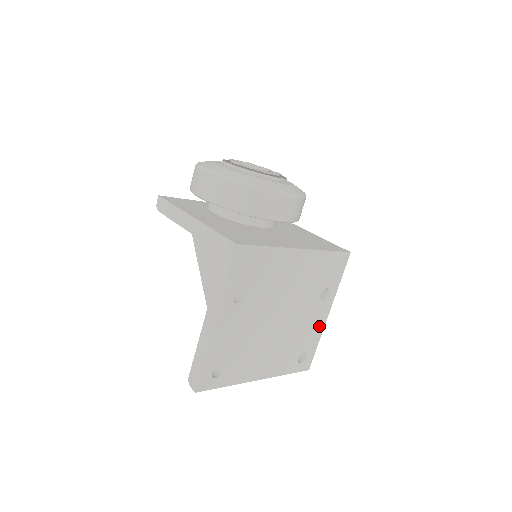
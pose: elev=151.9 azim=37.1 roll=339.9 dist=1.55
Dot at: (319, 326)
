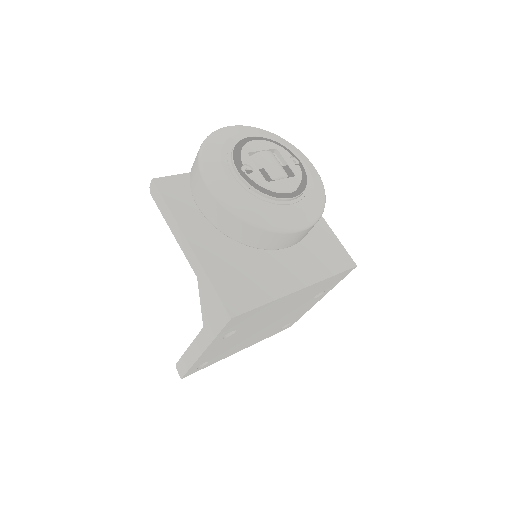
Dot at: (307, 308)
